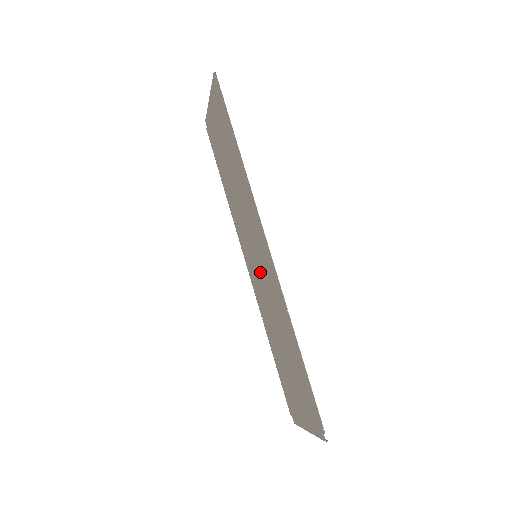
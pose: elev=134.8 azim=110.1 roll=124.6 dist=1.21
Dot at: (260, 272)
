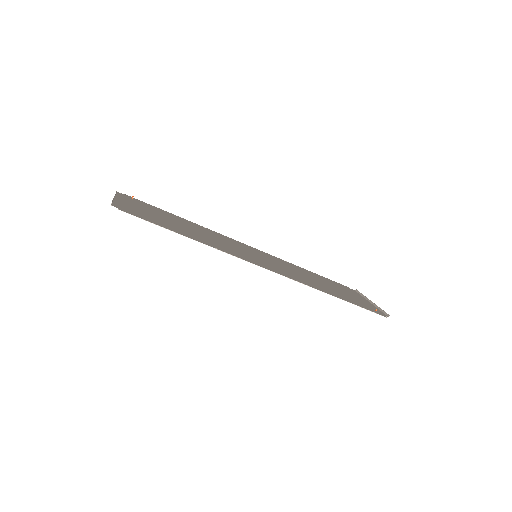
Dot at: (267, 261)
